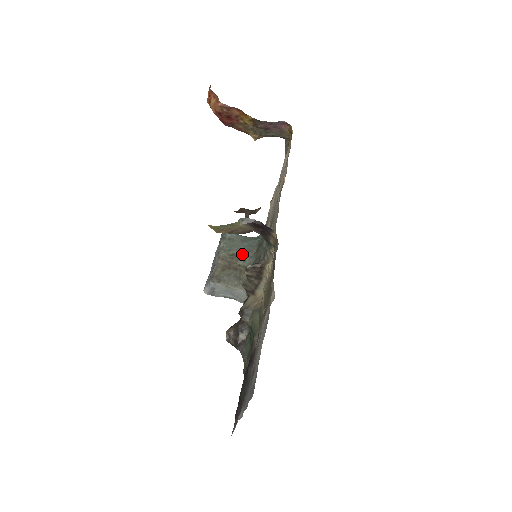
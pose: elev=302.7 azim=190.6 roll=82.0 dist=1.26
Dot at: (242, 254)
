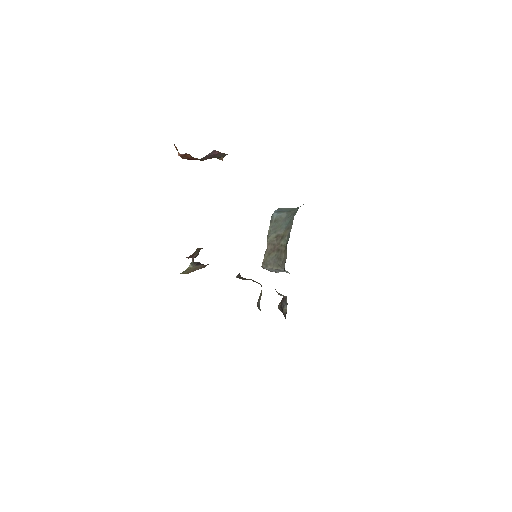
Dot at: (284, 233)
